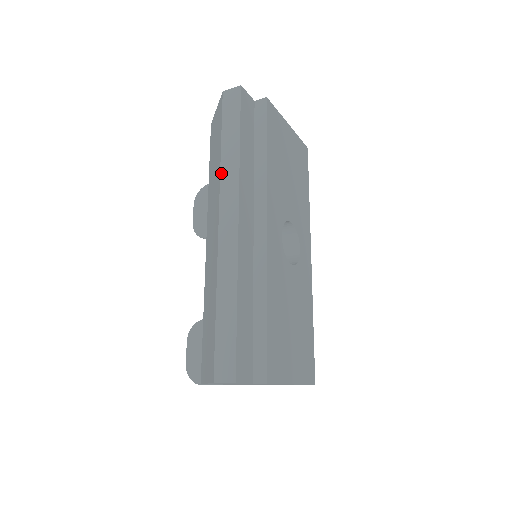
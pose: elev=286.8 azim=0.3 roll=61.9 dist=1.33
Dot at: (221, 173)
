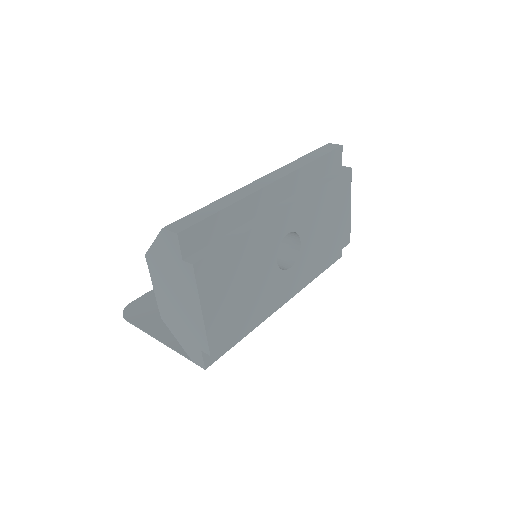
Dot at: (288, 164)
